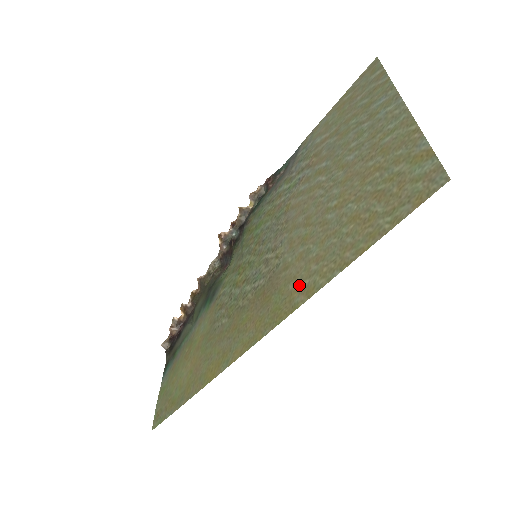
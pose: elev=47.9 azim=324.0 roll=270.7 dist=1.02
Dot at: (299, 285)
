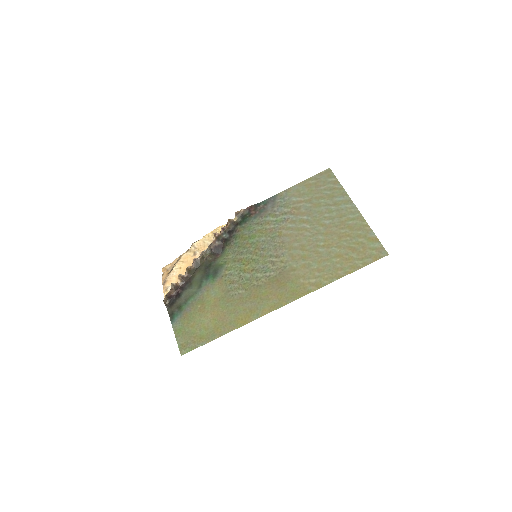
Dot at: (309, 281)
